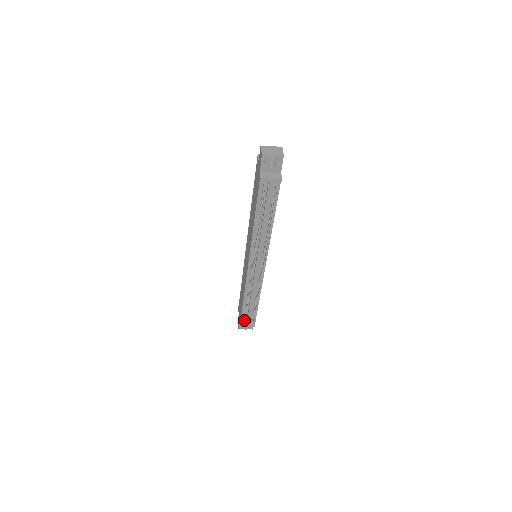
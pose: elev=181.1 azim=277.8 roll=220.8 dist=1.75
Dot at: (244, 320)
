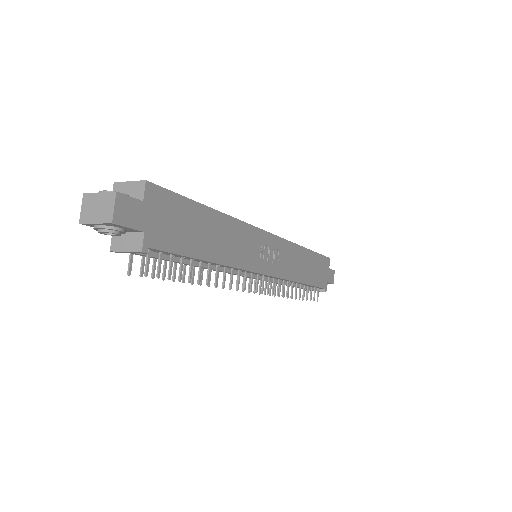
Dot at: occluded
